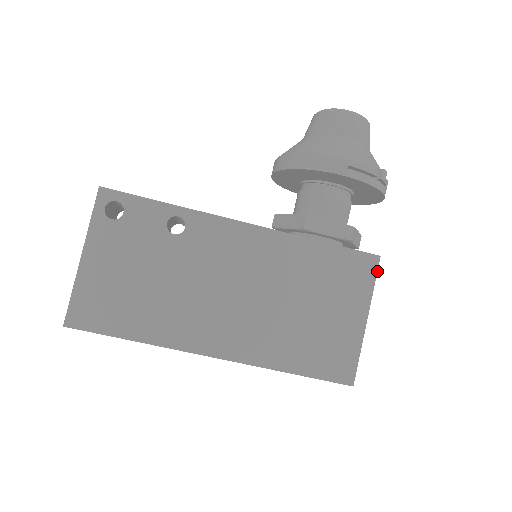
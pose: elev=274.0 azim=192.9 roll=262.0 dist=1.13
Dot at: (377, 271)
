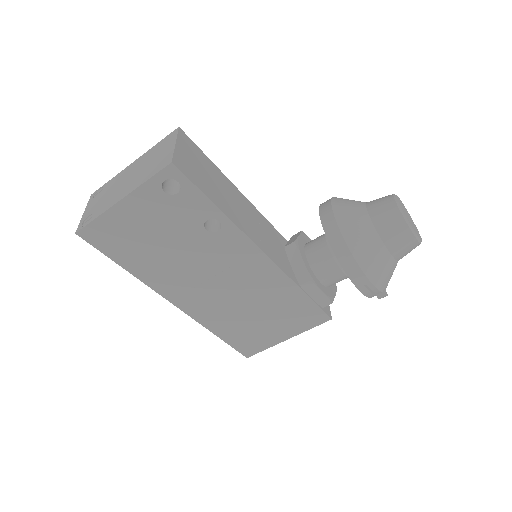
Dot at: occluded
